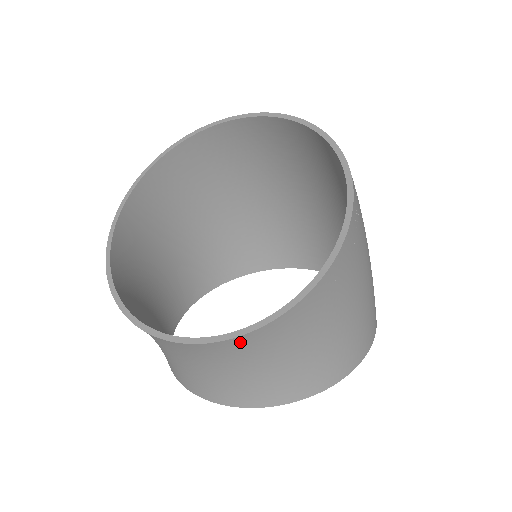
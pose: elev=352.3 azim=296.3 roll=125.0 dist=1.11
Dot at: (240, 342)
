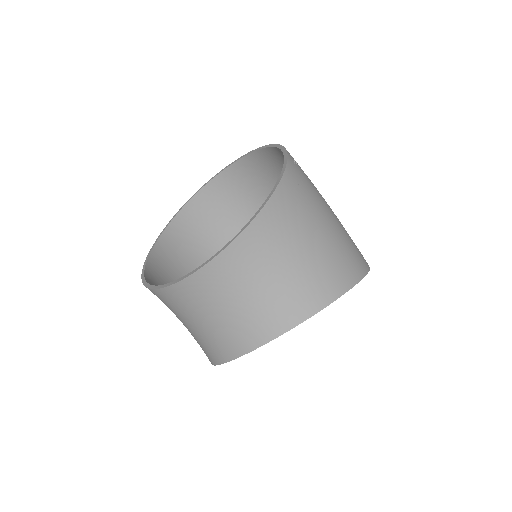
Dot at: (239, 248)
